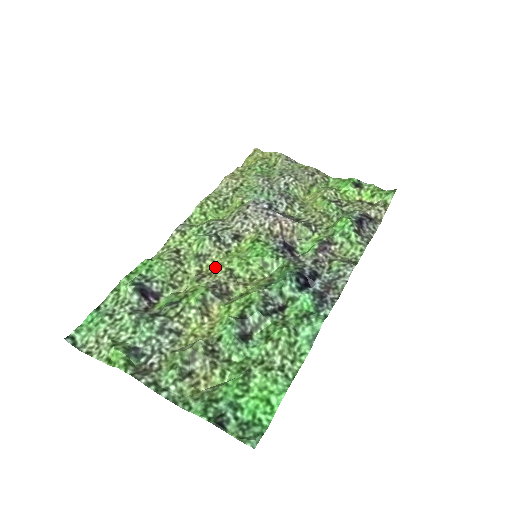
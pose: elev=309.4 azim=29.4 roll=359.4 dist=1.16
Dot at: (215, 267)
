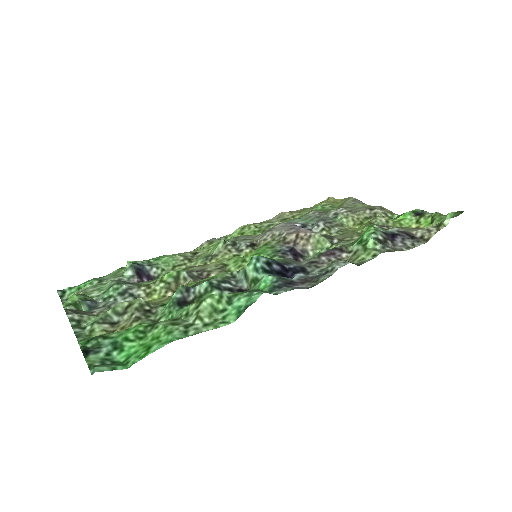
Dot at: (213, 262)
